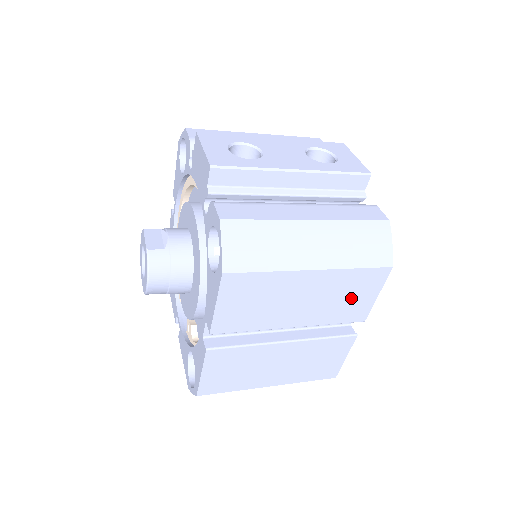
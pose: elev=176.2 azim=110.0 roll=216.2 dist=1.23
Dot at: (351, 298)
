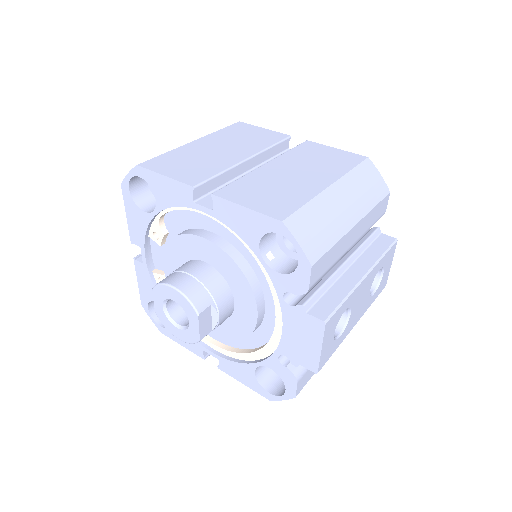
Dot at: occluded
